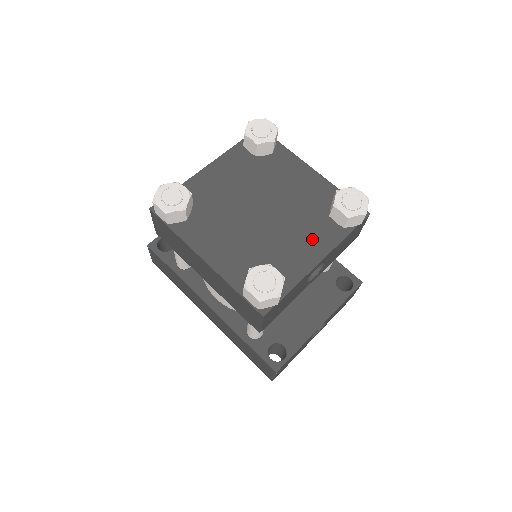
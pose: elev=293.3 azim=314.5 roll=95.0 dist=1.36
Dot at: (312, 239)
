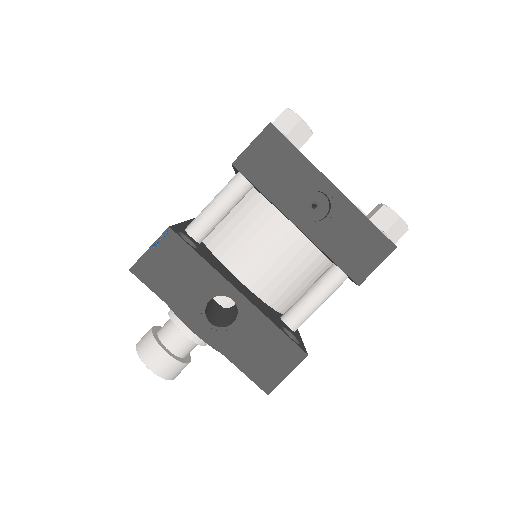
Dot at: occluded
